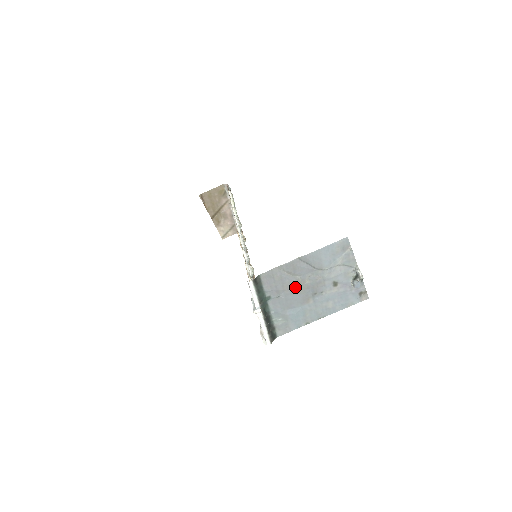
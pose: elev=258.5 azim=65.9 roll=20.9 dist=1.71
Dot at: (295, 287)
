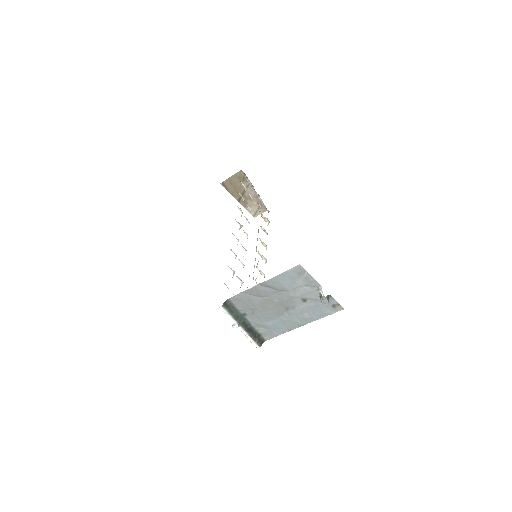
Dot at: (266, 305)
